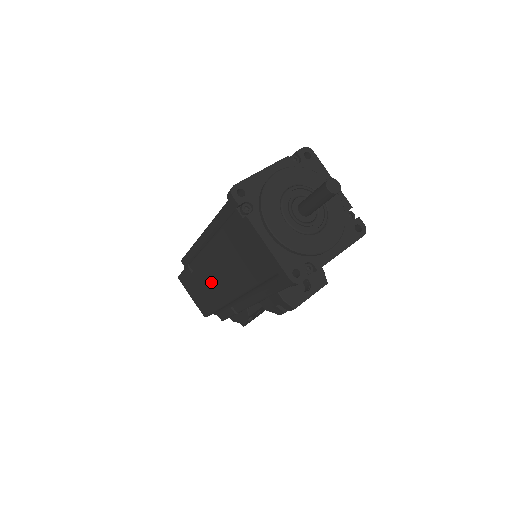
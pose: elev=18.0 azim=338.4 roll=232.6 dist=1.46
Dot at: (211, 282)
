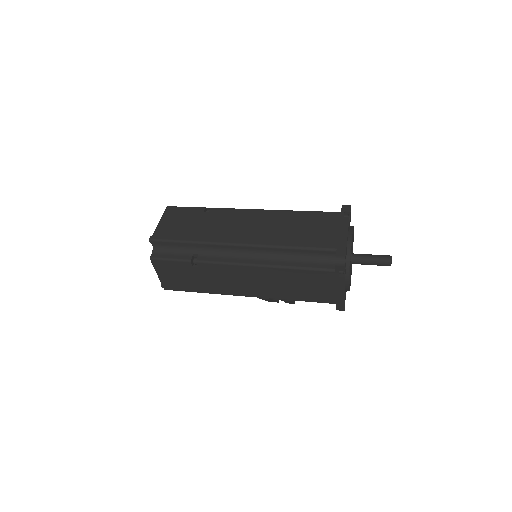
Dot at: (224, 281)
